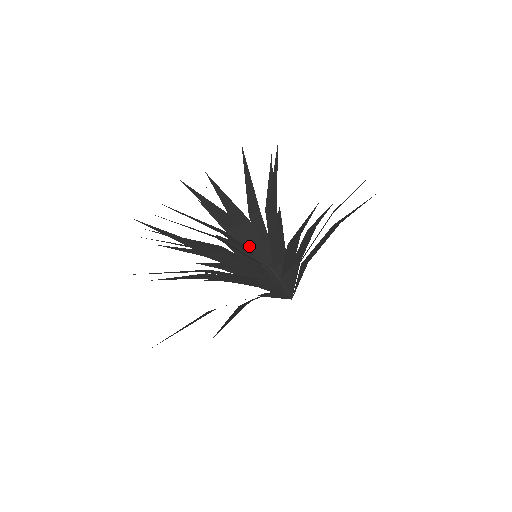
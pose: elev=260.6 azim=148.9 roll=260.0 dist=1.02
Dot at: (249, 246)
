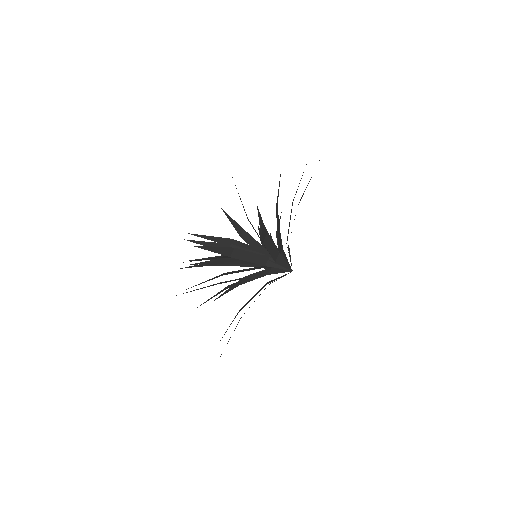
Dot at: occluded
